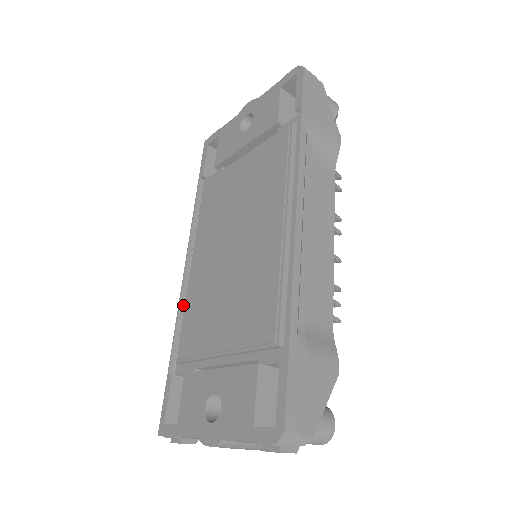
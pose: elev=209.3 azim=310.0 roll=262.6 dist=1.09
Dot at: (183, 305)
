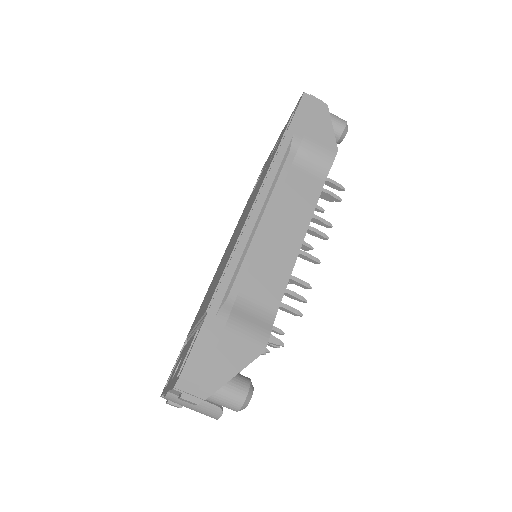
Dot at: occluded
